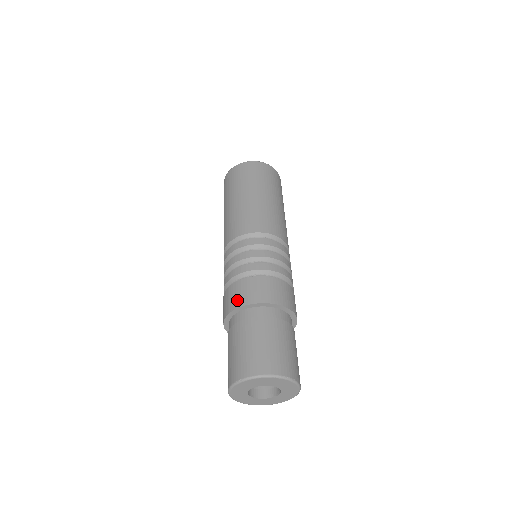
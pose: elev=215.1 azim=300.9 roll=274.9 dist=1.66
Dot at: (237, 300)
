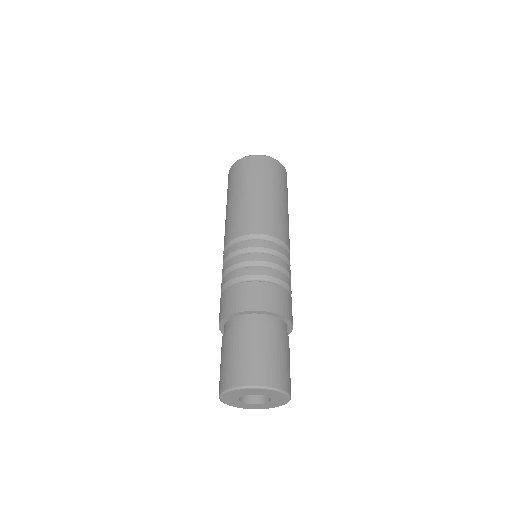
Dot at: (220, 314)
